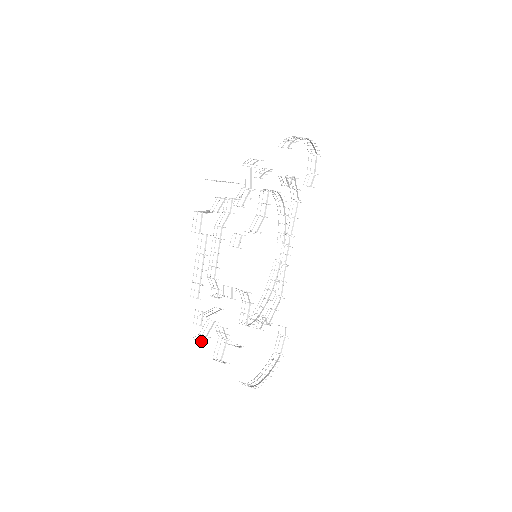
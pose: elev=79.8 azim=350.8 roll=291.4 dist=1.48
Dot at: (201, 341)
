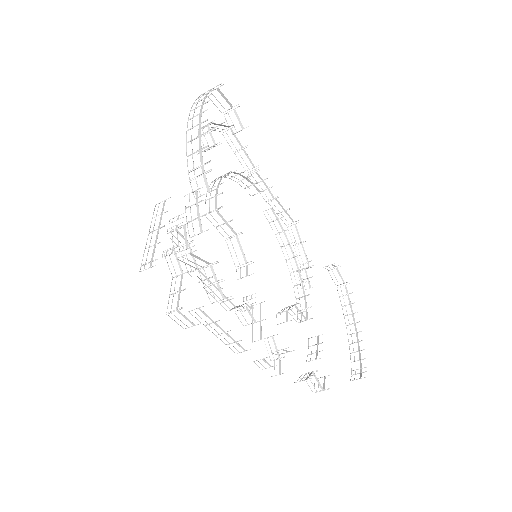
Dot at: occluded
